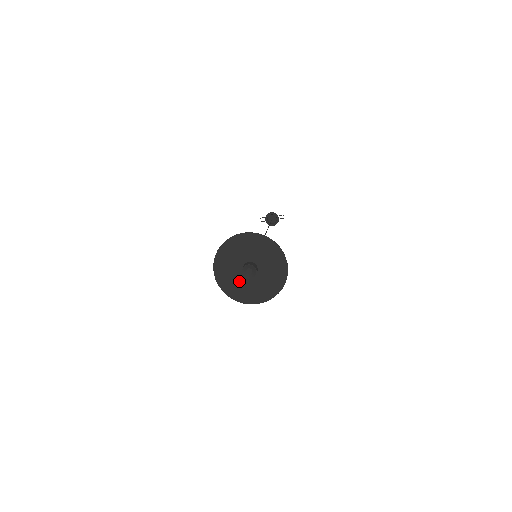
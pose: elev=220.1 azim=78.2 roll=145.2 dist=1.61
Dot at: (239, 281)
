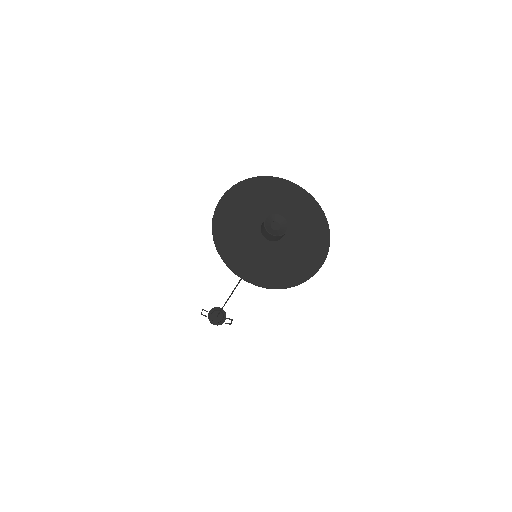
Dot at: (247, 238)
